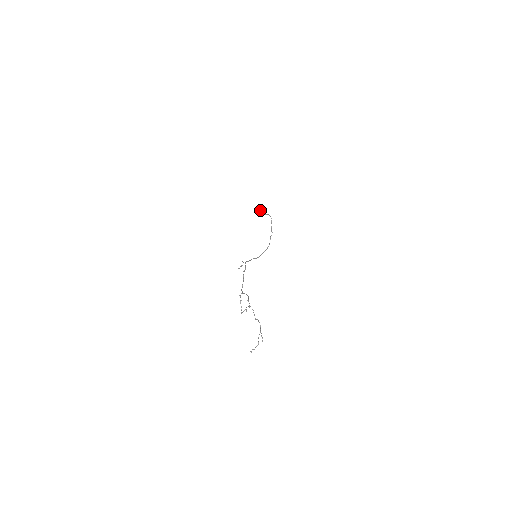
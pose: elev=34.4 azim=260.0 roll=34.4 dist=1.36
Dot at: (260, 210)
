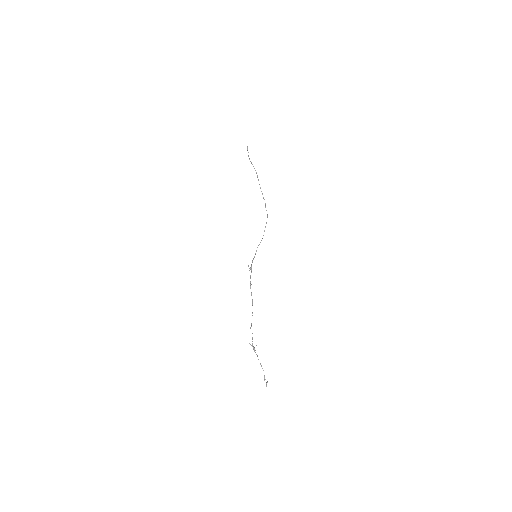
Dot at: occluded
